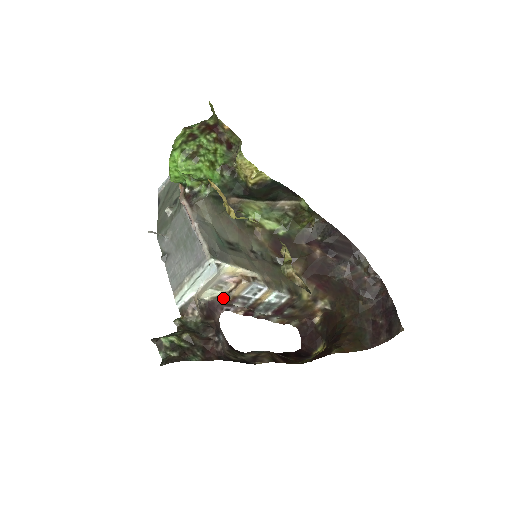
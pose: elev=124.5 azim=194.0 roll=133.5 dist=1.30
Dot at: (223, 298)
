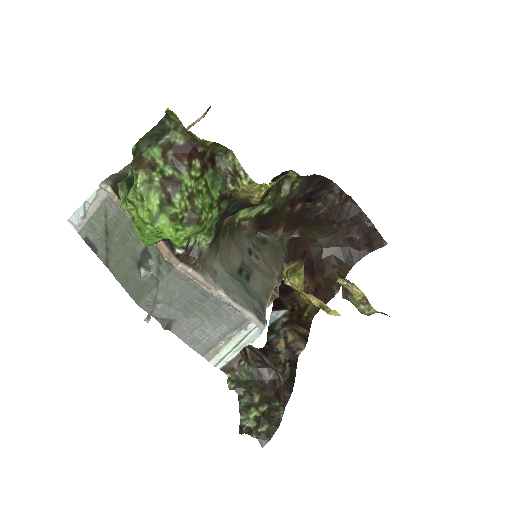
Dot at: occluded
